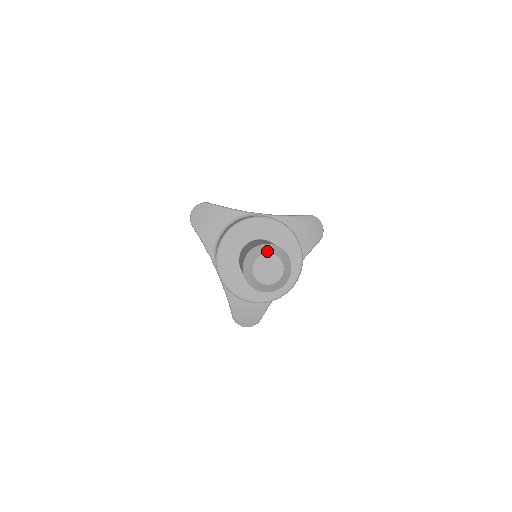
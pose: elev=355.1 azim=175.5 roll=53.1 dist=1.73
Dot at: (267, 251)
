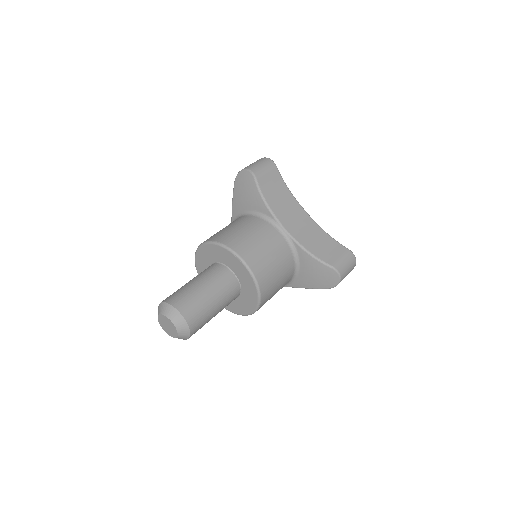
Dot at: (172, 318)
